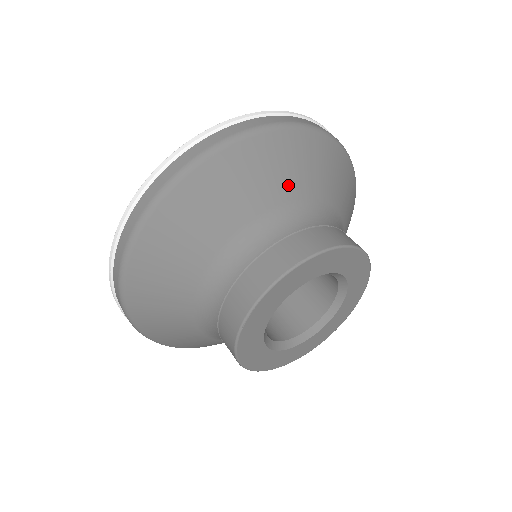
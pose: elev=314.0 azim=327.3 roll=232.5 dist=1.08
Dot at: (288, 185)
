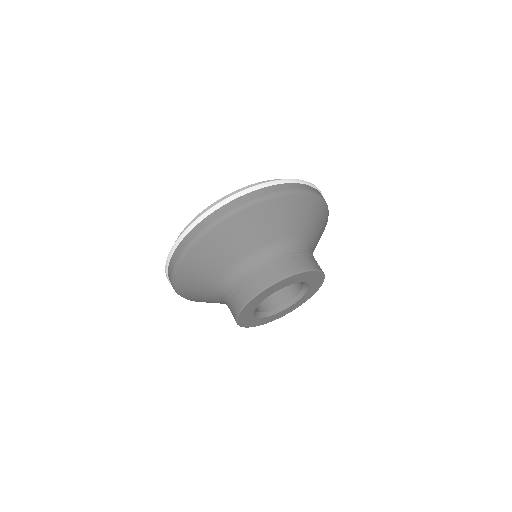
Dot at: (234, 252)
